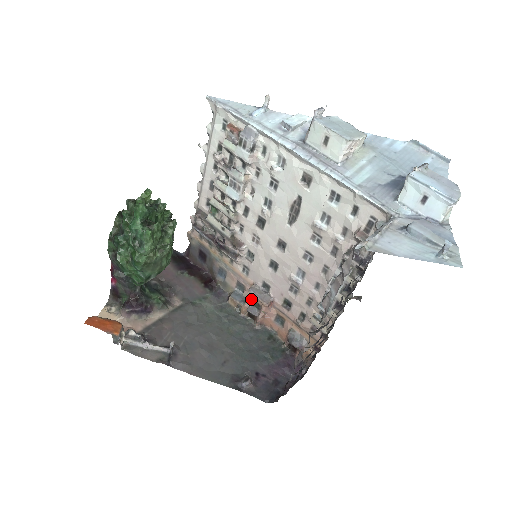
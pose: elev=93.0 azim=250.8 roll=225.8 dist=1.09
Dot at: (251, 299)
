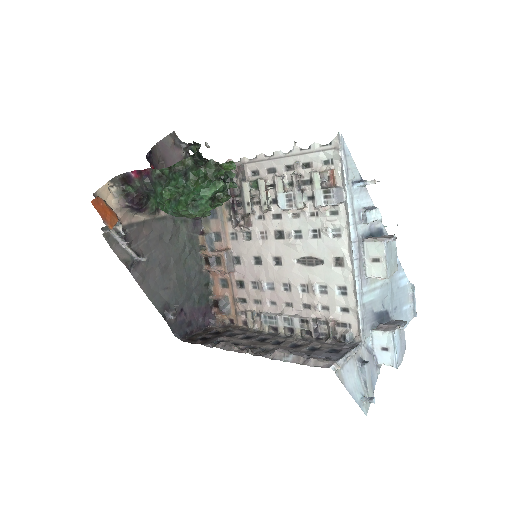
Dot at: (219, 256)
